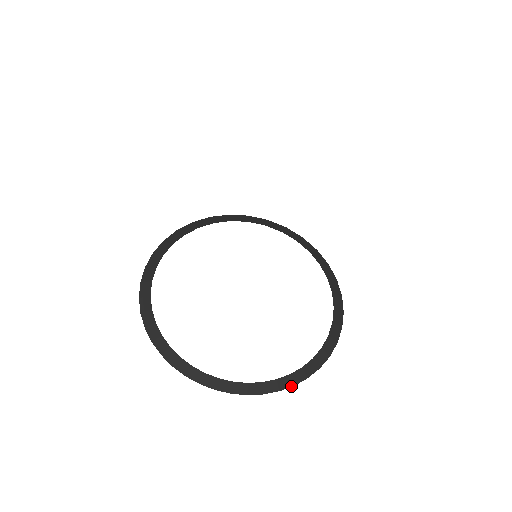
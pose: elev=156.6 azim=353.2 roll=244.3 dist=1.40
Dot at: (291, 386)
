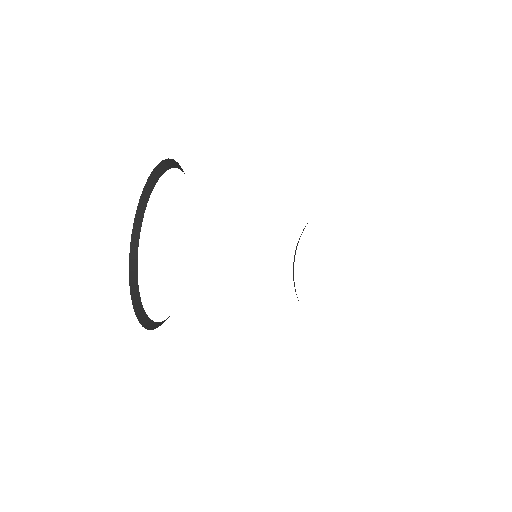
Dot at: (147, 328)
